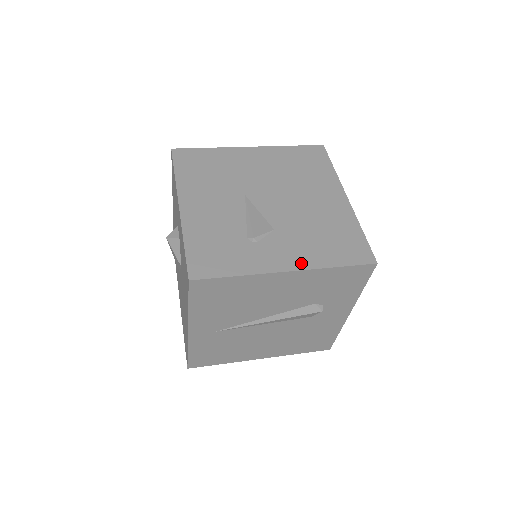
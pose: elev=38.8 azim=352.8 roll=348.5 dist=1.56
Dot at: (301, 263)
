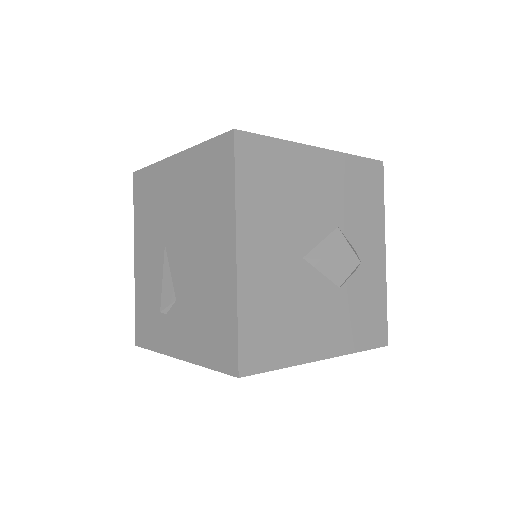
Dot at: (186, 352)
